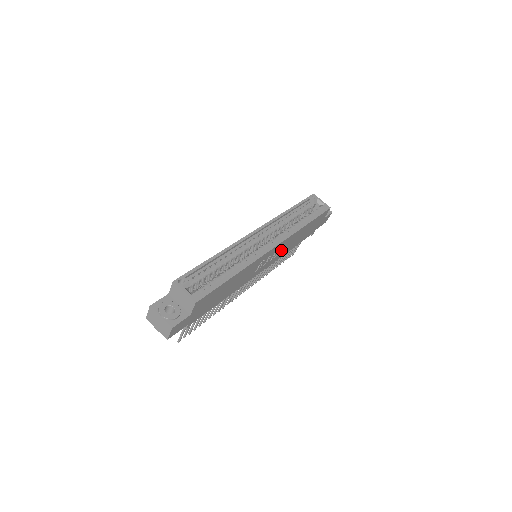
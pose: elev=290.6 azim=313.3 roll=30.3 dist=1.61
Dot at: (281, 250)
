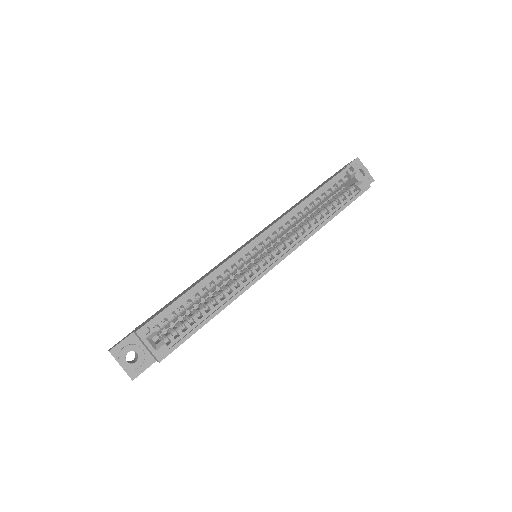
Dot at: occluded
